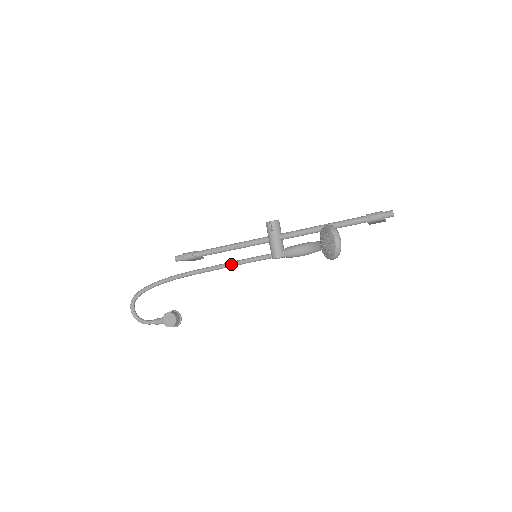
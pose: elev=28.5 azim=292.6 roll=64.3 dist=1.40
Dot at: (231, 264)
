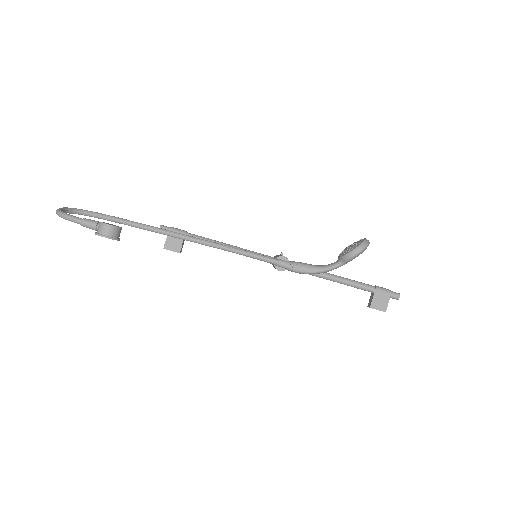
Dot at: occluded
